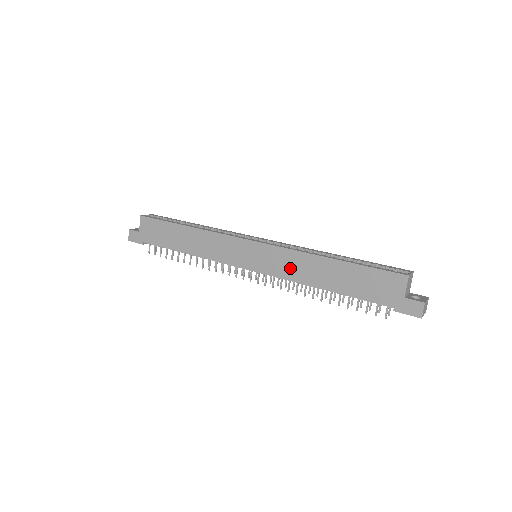
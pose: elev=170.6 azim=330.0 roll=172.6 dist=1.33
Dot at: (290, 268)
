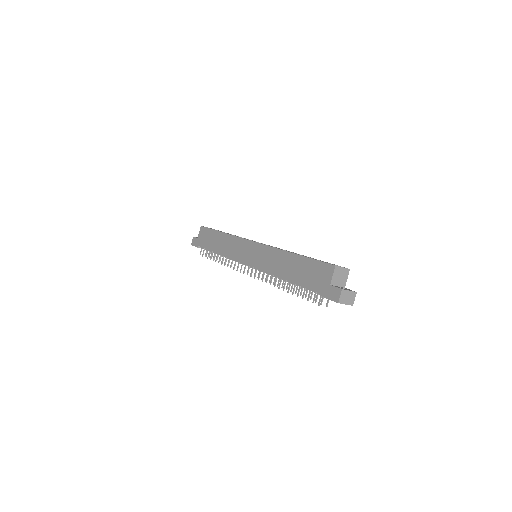
Dot at: (269, 262)
